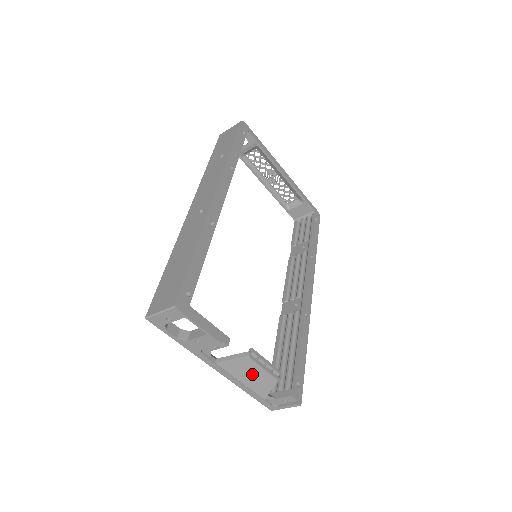
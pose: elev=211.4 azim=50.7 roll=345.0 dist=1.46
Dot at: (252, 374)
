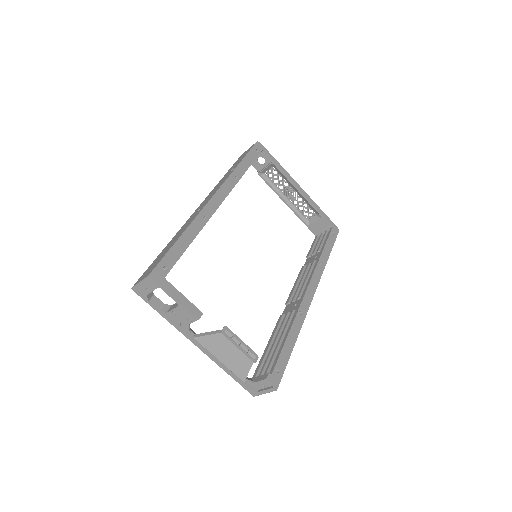
Dot at: (228, 353)
